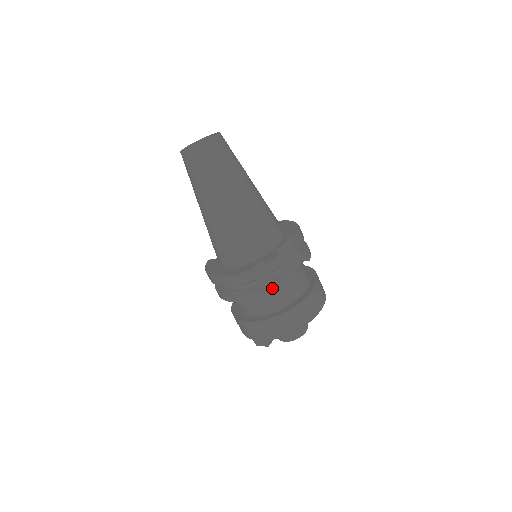
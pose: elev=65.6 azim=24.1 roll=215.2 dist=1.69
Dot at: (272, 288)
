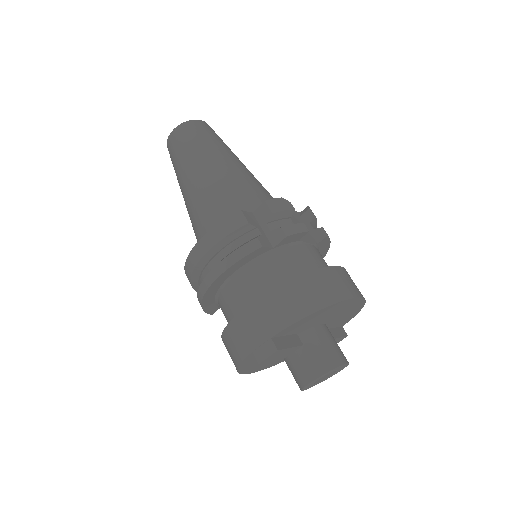
Dot at: (275, 251)
